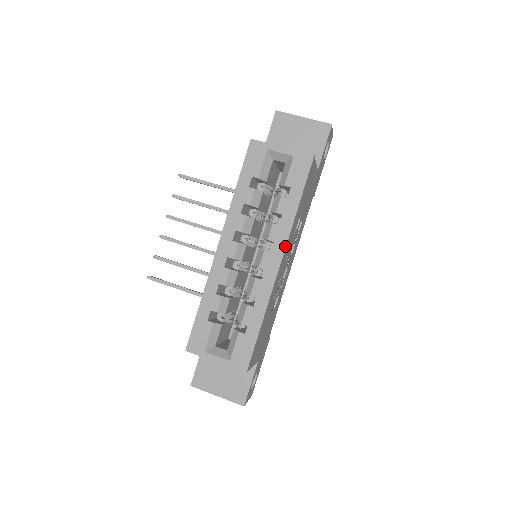
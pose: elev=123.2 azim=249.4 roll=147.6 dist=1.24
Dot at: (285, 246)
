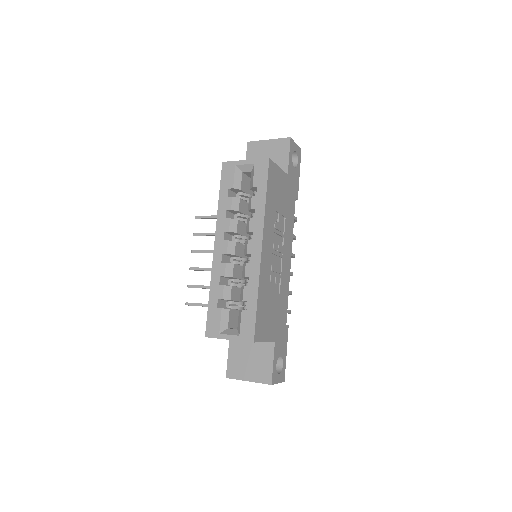
Dot at: (262, 232)
